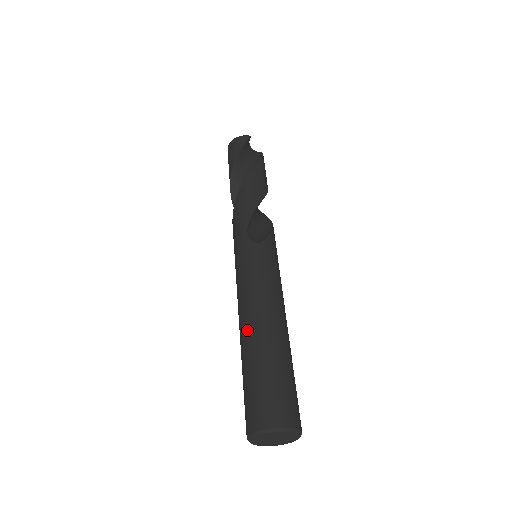
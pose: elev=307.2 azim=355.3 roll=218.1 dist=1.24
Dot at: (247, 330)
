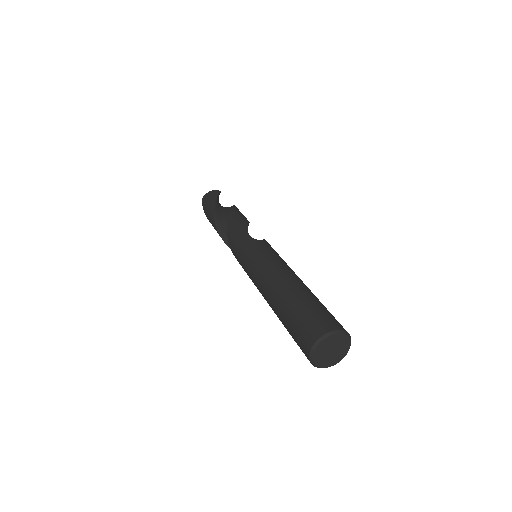
Dot at: (280, 284)
